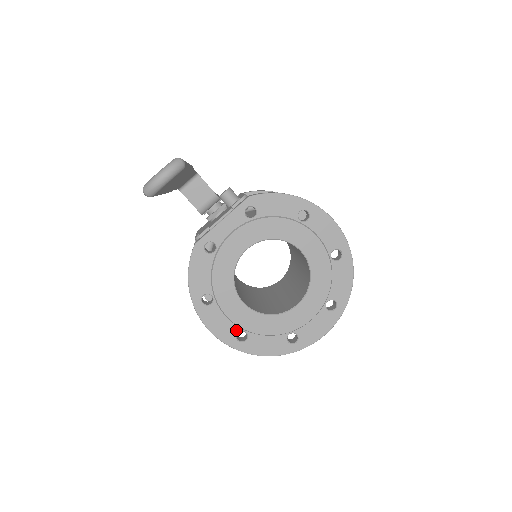
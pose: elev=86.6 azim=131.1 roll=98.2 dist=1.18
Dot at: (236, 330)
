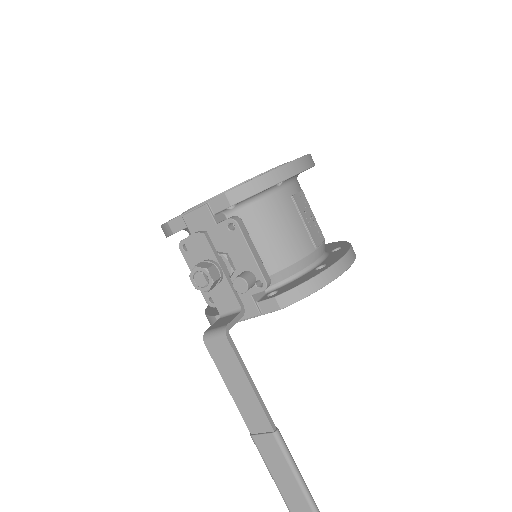
Dot at: occluded
